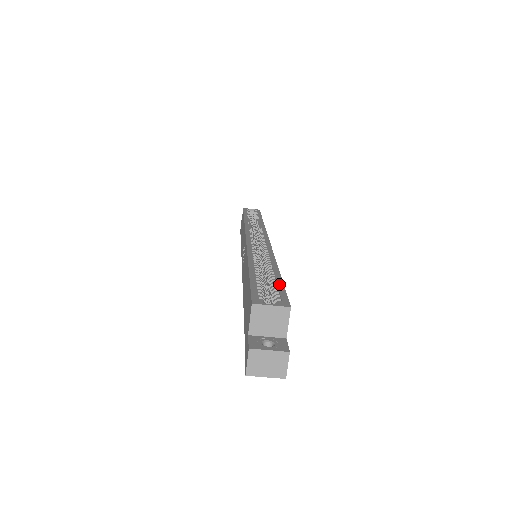
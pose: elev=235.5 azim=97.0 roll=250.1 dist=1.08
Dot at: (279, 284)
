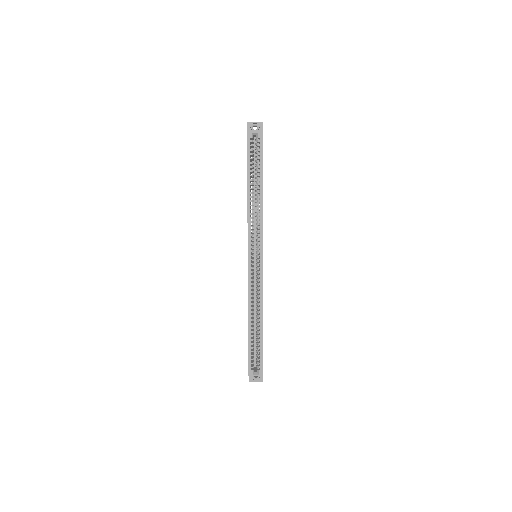
Dot at: (261, 350)
